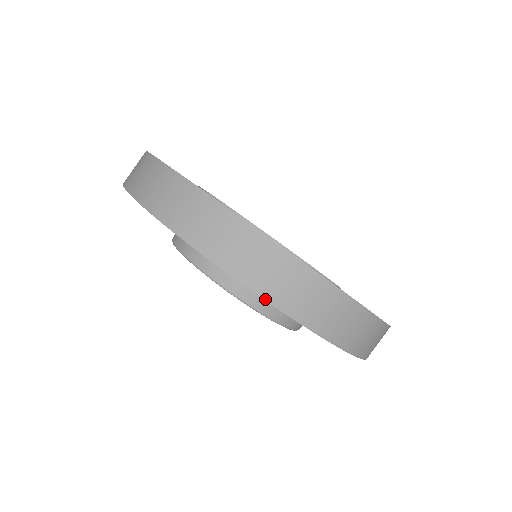
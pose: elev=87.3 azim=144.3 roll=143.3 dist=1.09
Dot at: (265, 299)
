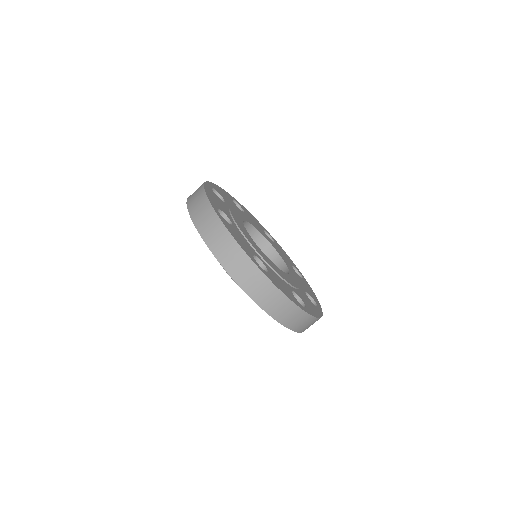
Dot at: (288, 328)
